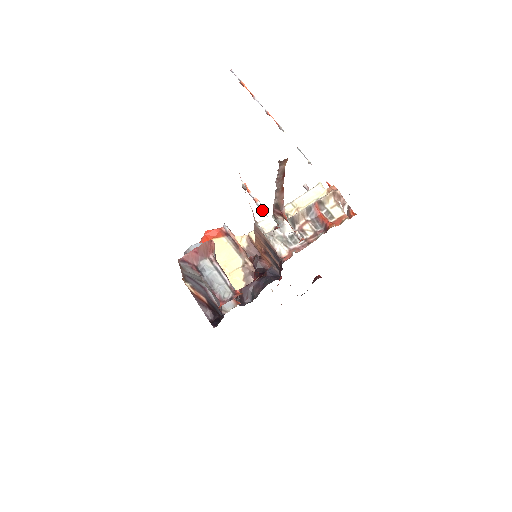
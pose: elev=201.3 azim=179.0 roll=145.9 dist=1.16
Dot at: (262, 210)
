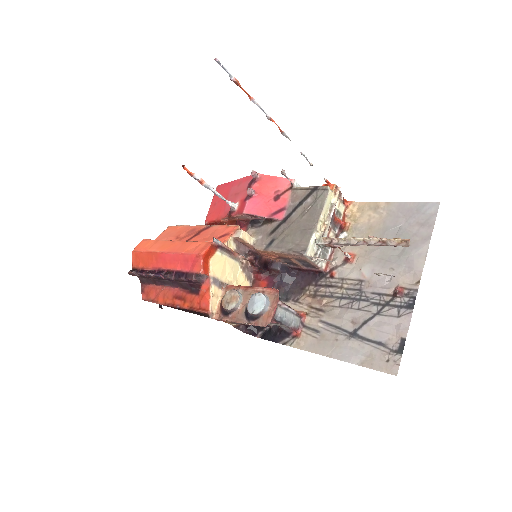
Dot at: (211, 190)
